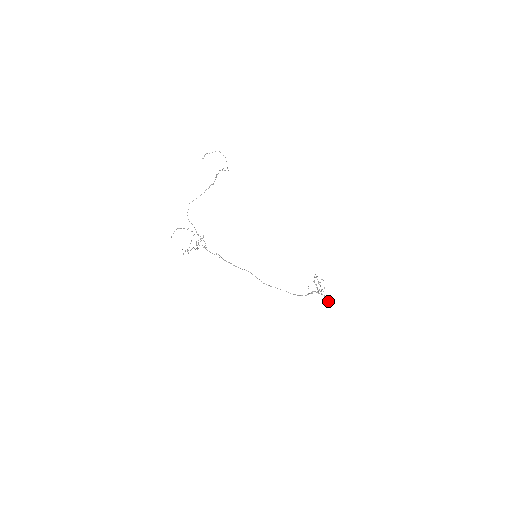
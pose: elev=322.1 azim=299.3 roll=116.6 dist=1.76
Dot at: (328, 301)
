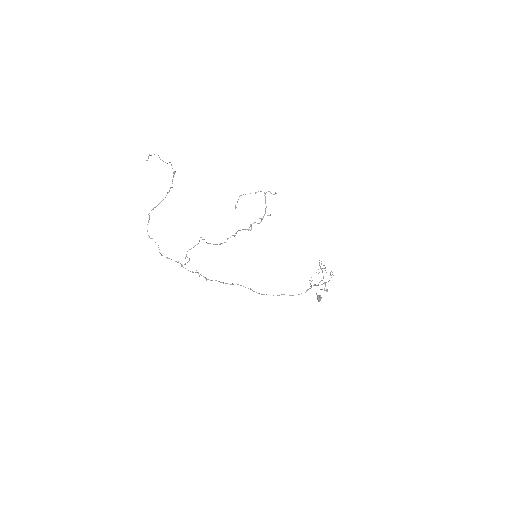
Dot at: (318, 296)
